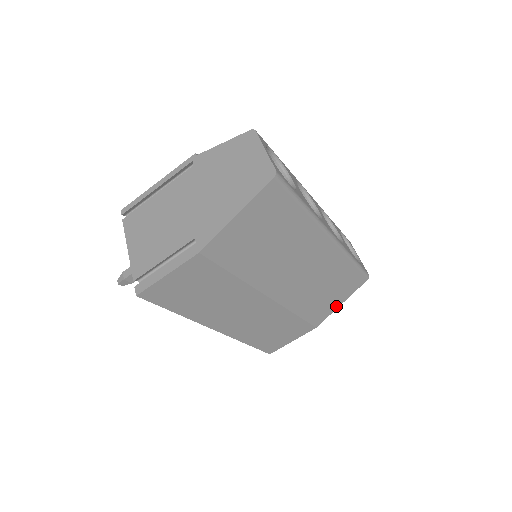
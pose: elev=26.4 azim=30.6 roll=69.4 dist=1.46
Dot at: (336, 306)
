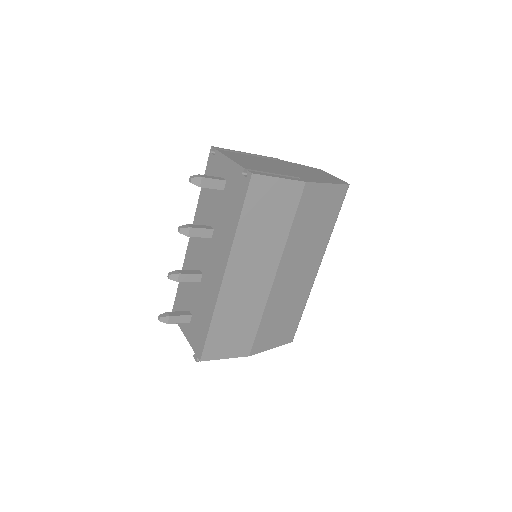
Dot at: (269, 347)
